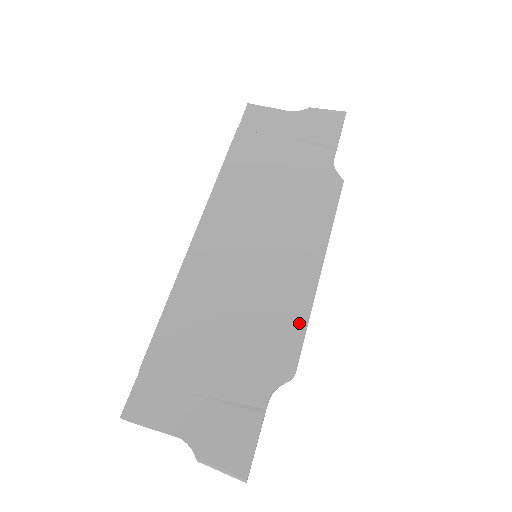
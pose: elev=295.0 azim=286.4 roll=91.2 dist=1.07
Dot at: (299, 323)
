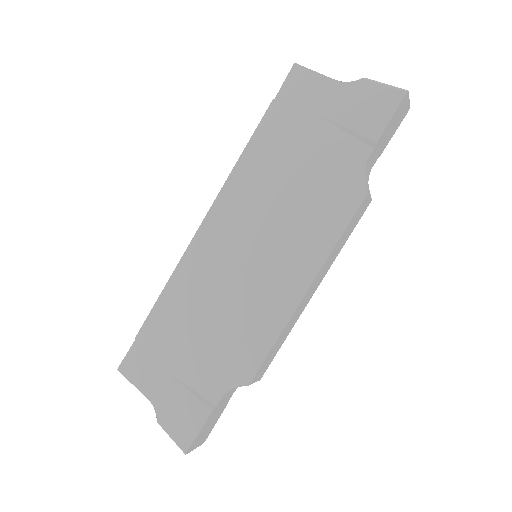
Dot at: (266, 342)
